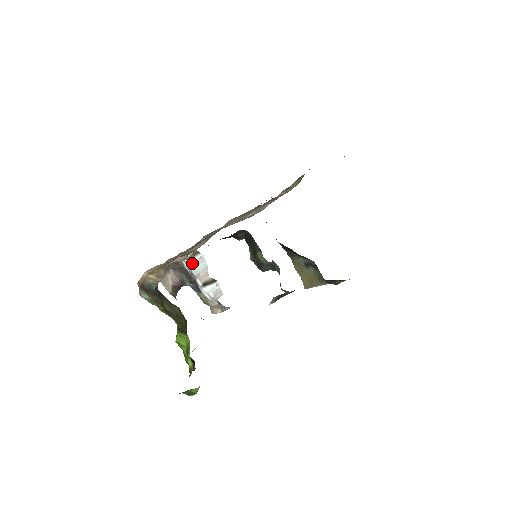
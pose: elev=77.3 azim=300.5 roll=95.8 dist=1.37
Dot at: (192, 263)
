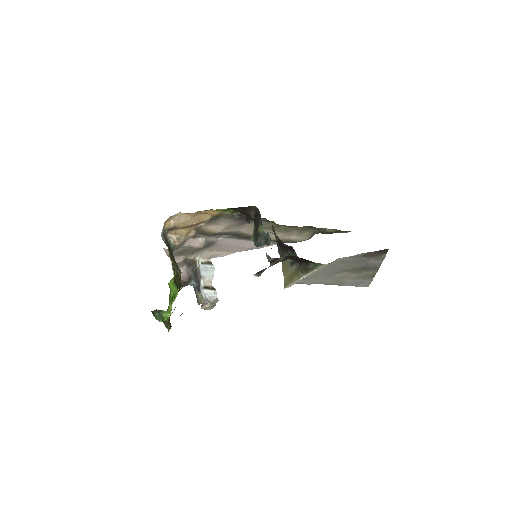
Dot at: (204, 267)
